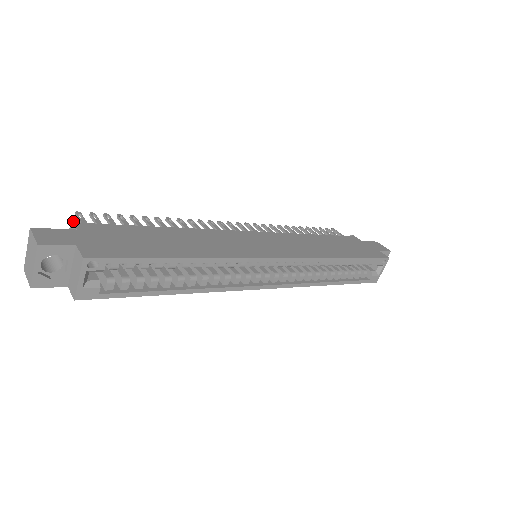
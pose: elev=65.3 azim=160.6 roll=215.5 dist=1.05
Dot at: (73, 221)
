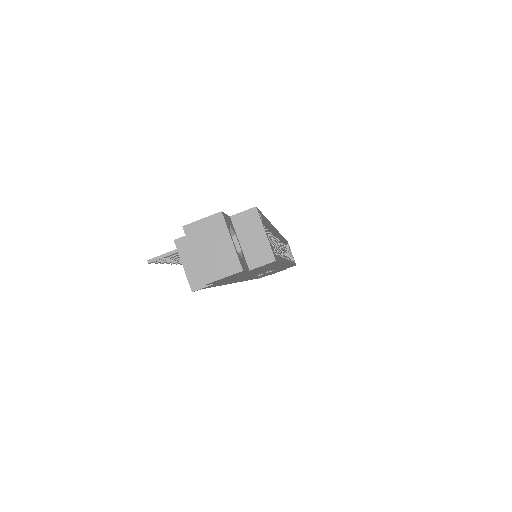
Dot at: (178, 238)
